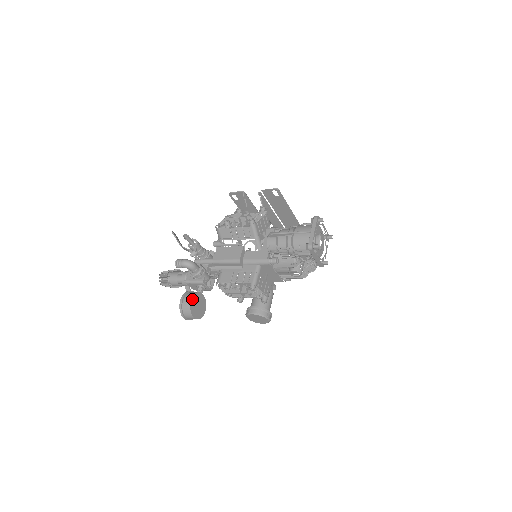
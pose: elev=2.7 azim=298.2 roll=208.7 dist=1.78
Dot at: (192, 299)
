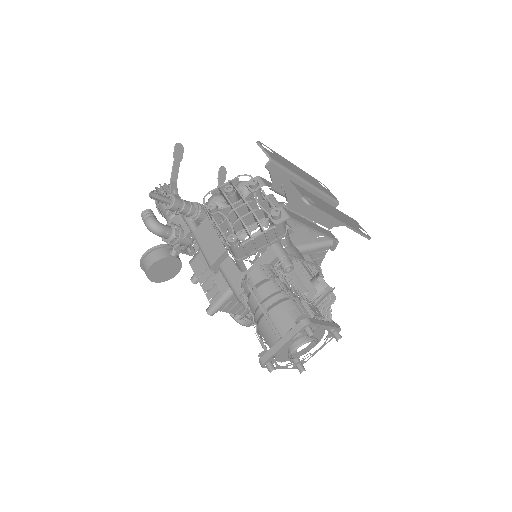
Dot at: (152, 265)
